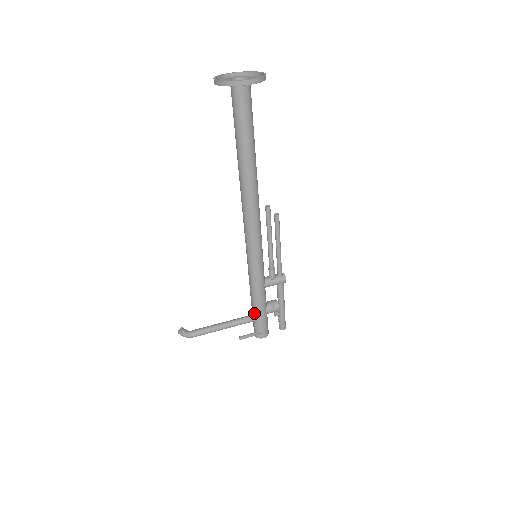
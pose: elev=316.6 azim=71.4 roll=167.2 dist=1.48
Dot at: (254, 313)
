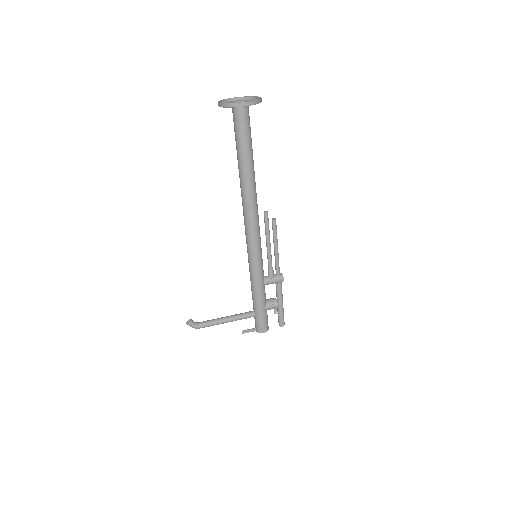
Dot at: (255, 309)
